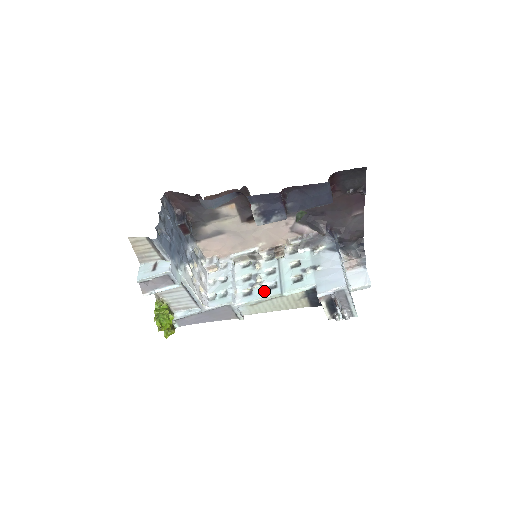
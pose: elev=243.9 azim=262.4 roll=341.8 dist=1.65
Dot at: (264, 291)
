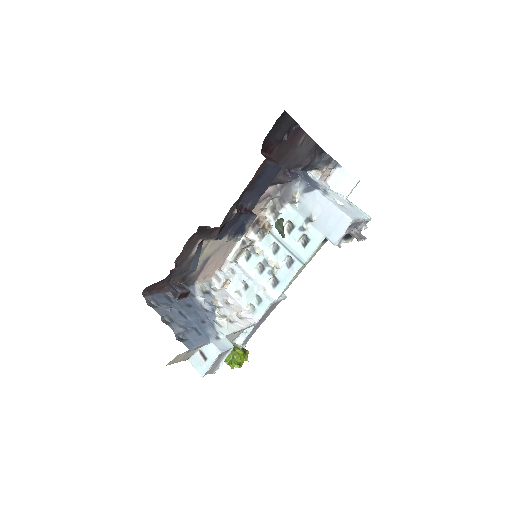
Dot at: (287, 272)
